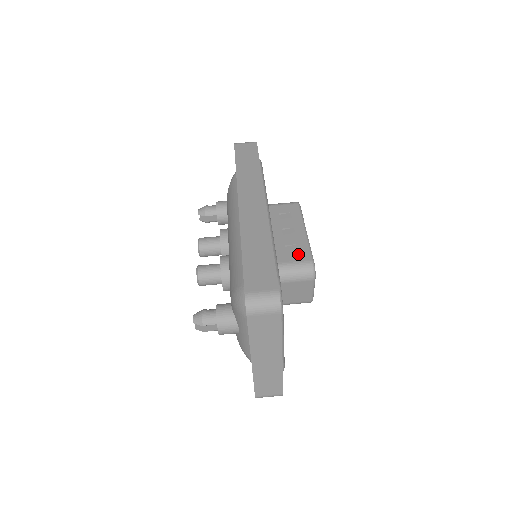
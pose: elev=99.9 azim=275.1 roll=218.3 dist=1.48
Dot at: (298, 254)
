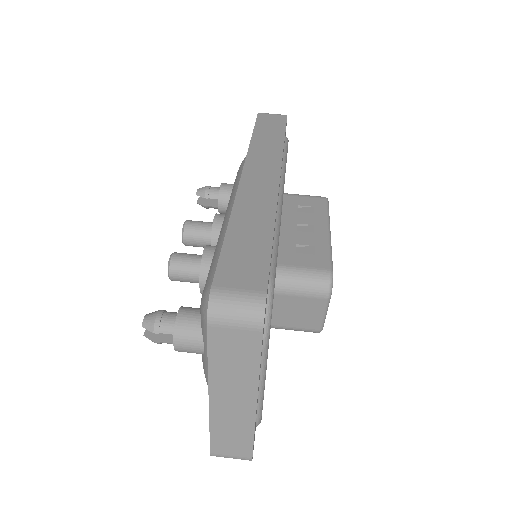
Dot at: (312, 258)
